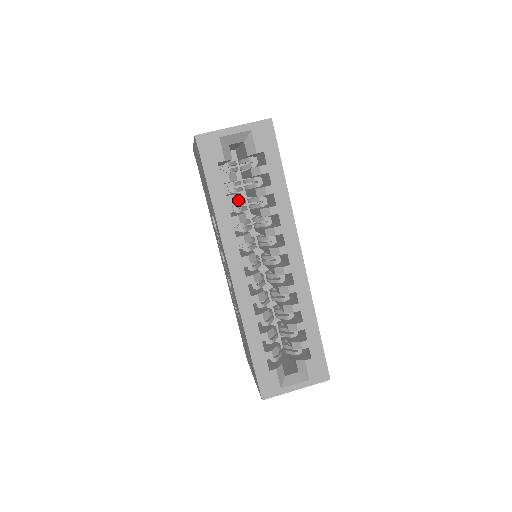
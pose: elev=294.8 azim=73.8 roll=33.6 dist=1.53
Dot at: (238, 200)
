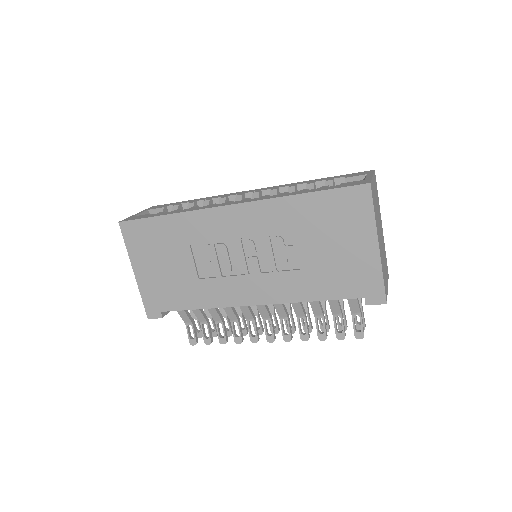
Dot at: occluded
